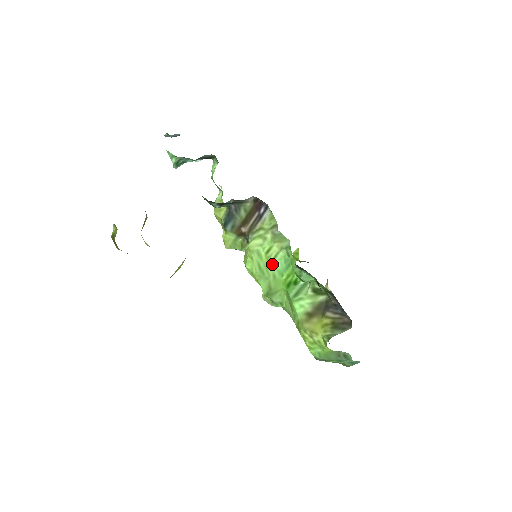
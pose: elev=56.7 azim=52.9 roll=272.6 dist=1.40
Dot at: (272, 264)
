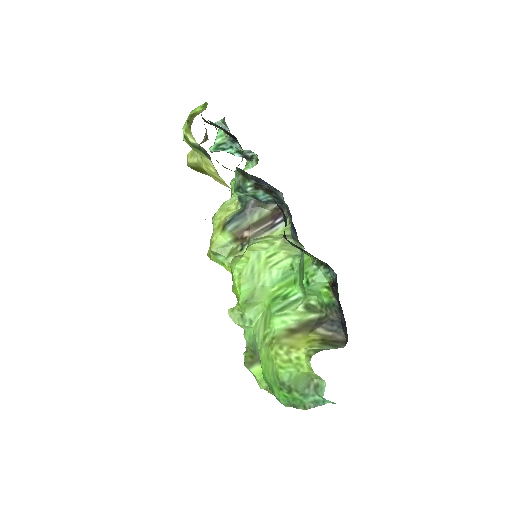
Dot at: (268, 271)
